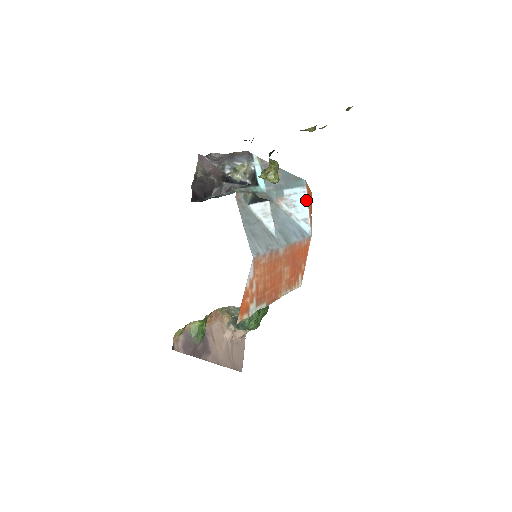
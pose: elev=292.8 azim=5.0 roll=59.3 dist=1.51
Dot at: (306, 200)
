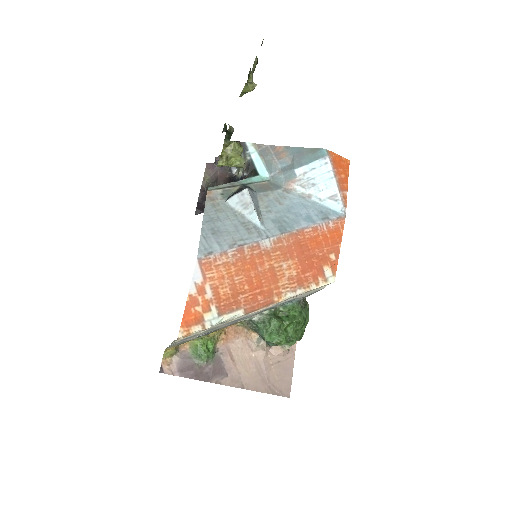
Dot at: (330, 172)
